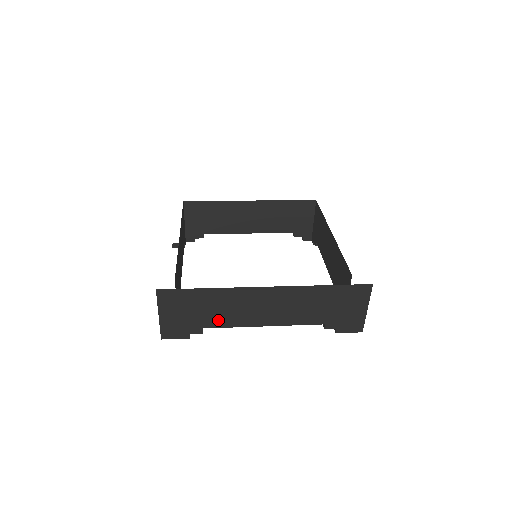
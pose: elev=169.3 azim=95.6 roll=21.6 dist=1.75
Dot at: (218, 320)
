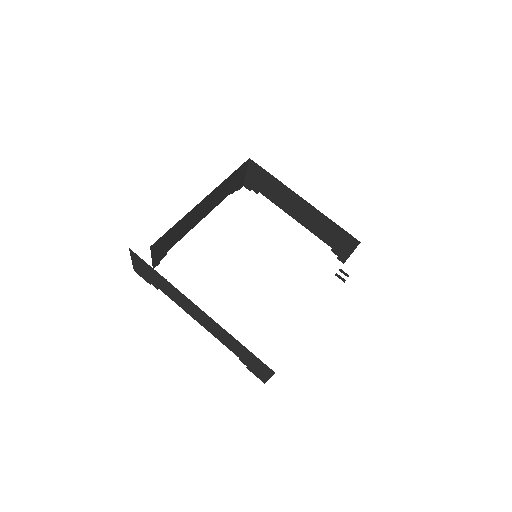
Dot at: occluded
